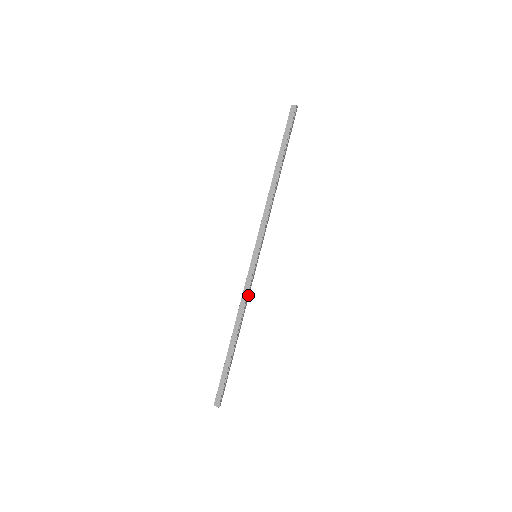
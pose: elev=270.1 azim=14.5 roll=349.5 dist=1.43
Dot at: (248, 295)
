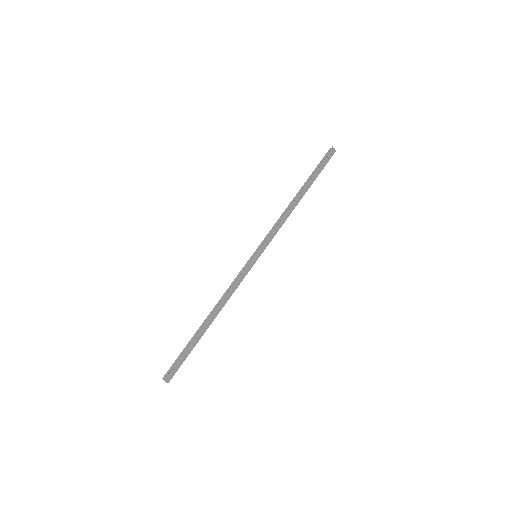
Dot at: (235, 286)
